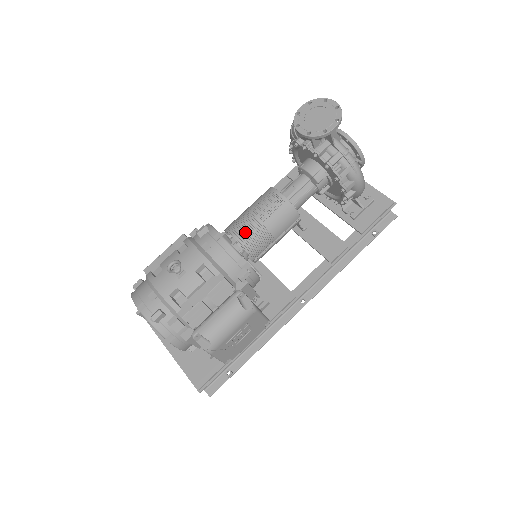
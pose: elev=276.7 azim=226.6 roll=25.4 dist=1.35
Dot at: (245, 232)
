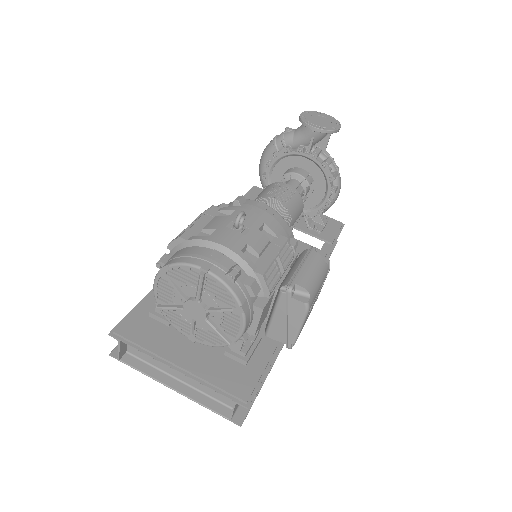
Dot at: occluded
